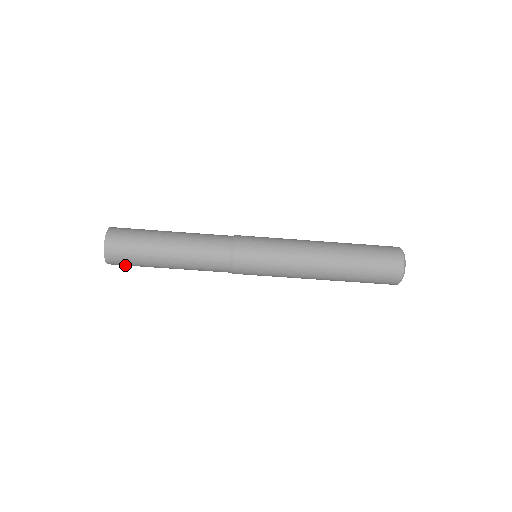
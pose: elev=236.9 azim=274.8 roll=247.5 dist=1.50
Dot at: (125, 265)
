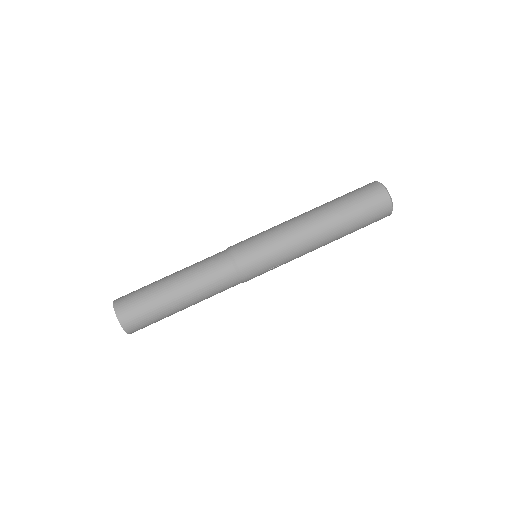
Dot at: (137, 318)
